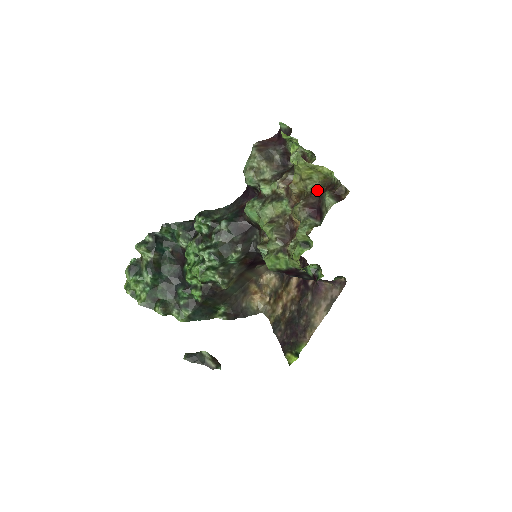
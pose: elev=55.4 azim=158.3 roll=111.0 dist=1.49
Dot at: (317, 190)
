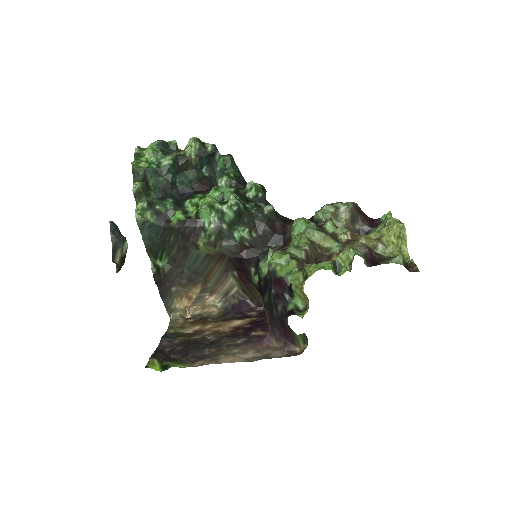
Dot at: occluded
